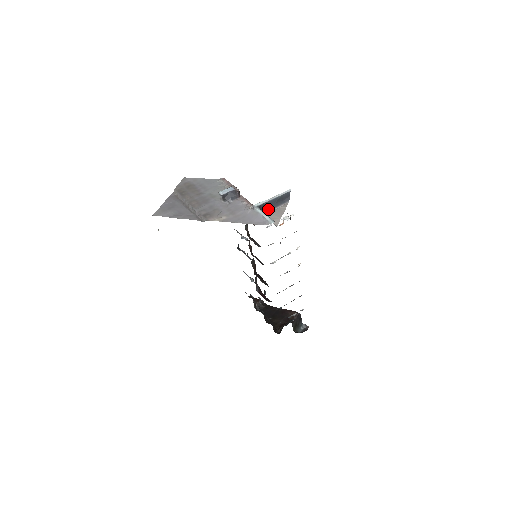
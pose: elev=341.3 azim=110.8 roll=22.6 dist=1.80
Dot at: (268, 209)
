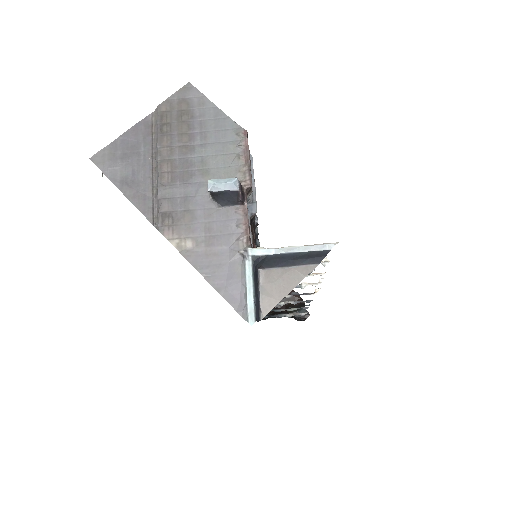
Dot at: (272, 265)
